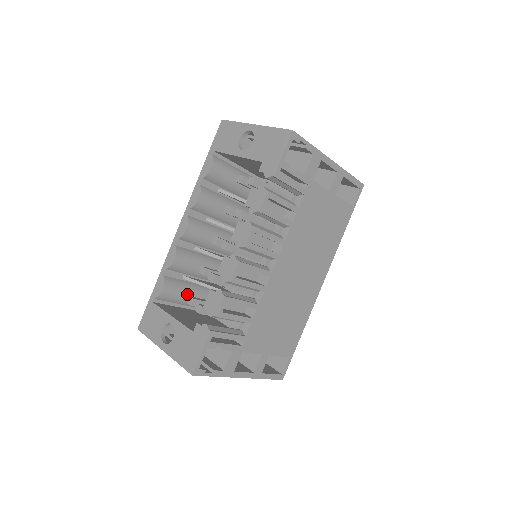
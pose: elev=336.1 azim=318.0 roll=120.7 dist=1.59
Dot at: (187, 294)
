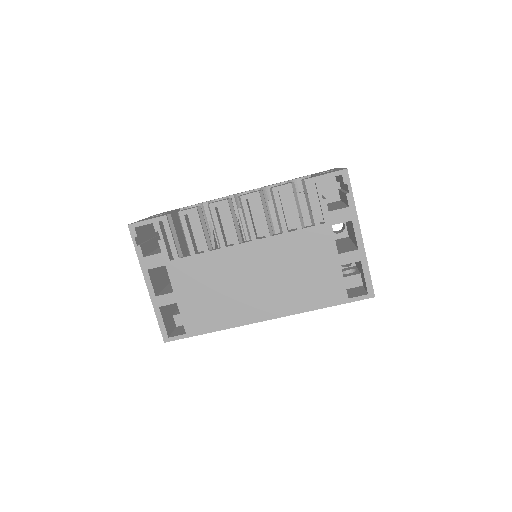
Dot at: occluded
